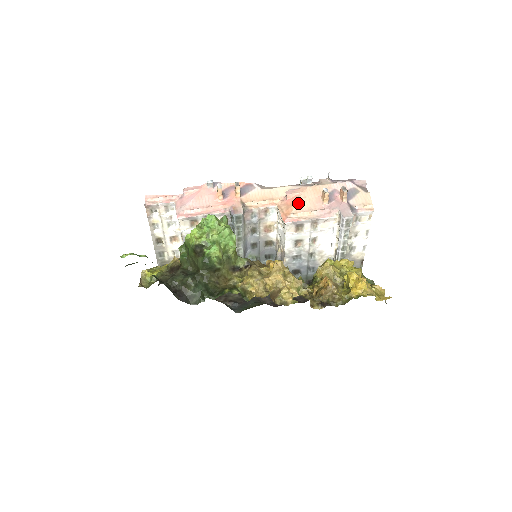
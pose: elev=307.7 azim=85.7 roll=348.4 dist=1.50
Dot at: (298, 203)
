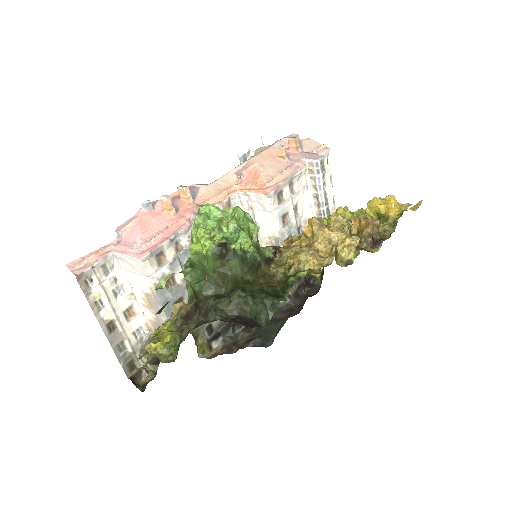
Dot at: (262, 172)
